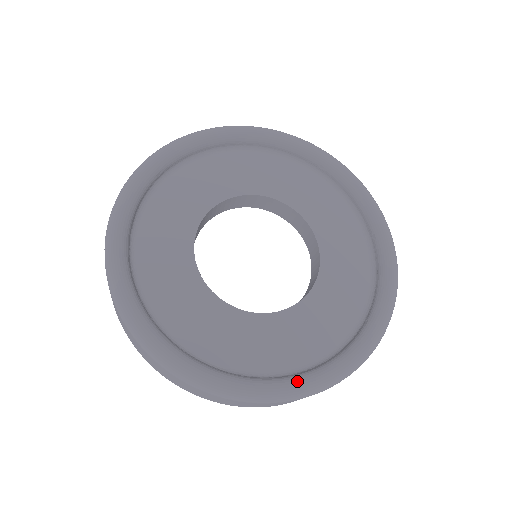
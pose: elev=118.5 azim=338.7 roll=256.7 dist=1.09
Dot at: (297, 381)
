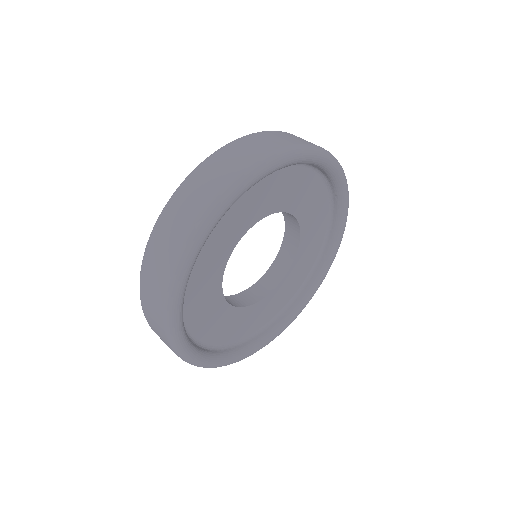
Dot at: (242, 356)
